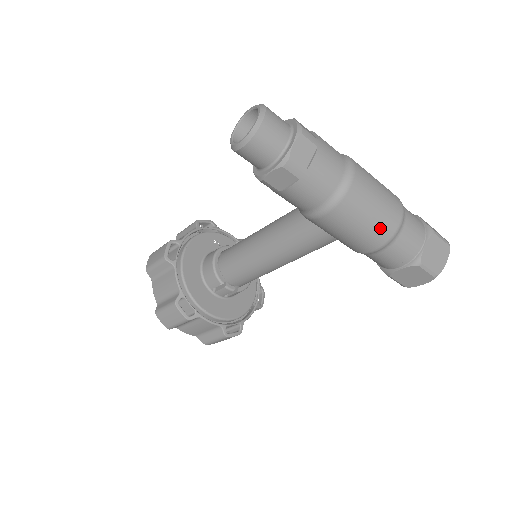
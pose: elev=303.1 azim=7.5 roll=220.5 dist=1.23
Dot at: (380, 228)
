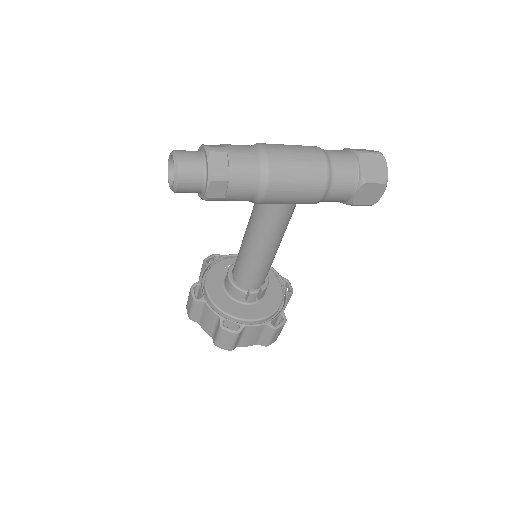
Dot at: (313, 176)
